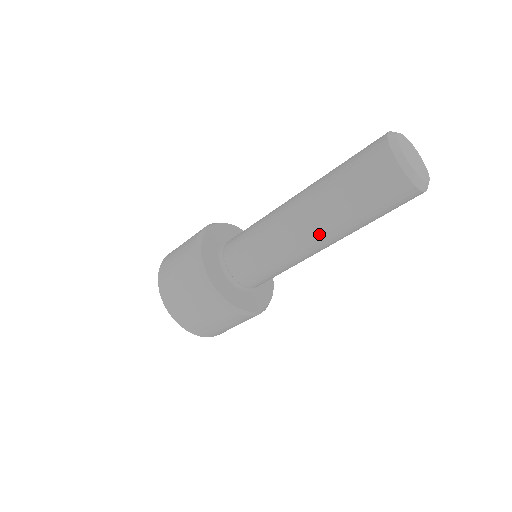
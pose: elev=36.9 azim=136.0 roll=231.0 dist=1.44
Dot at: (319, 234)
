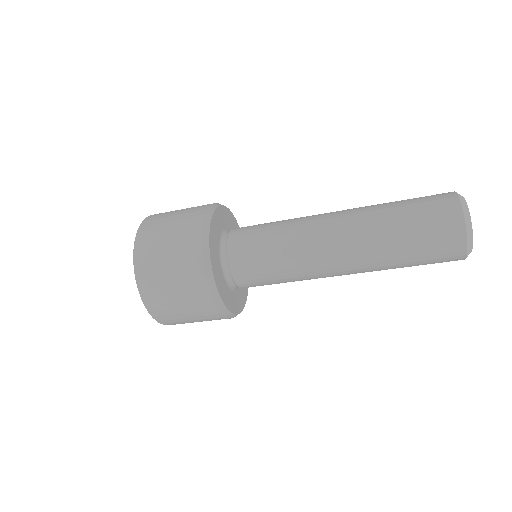
Dot at: (347, 237)
